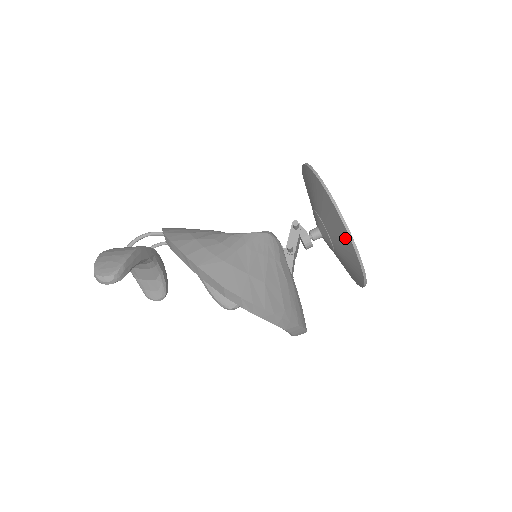
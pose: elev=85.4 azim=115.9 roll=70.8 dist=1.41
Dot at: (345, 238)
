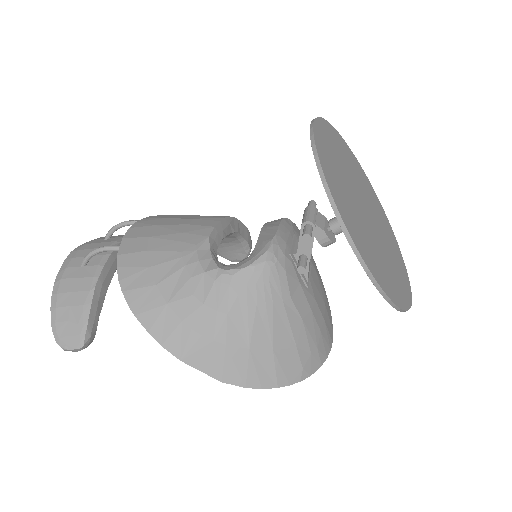
Dot at: occluded
